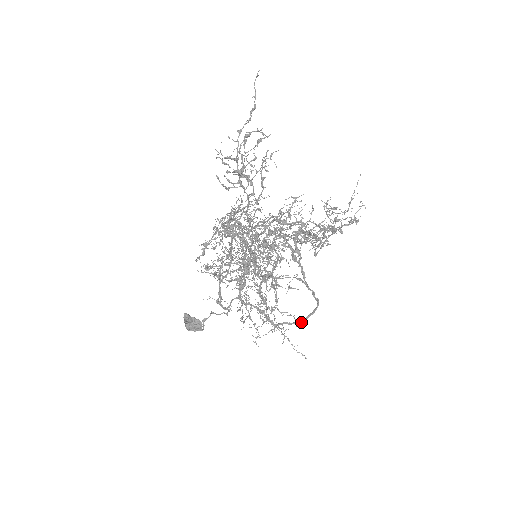
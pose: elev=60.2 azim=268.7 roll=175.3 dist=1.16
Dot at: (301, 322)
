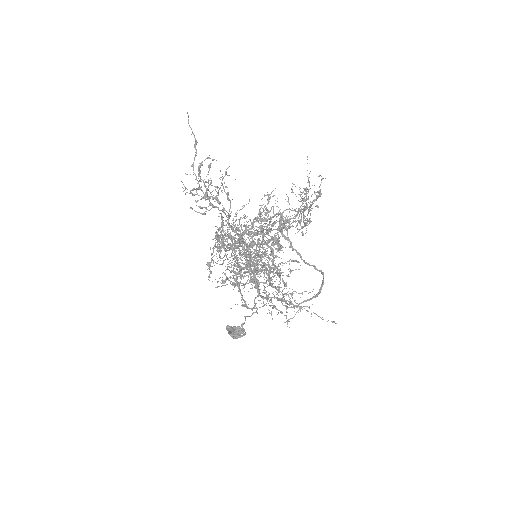
Dot at: (317, 295)
